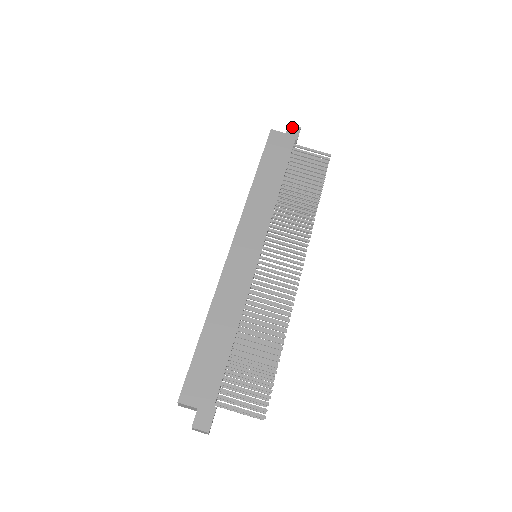
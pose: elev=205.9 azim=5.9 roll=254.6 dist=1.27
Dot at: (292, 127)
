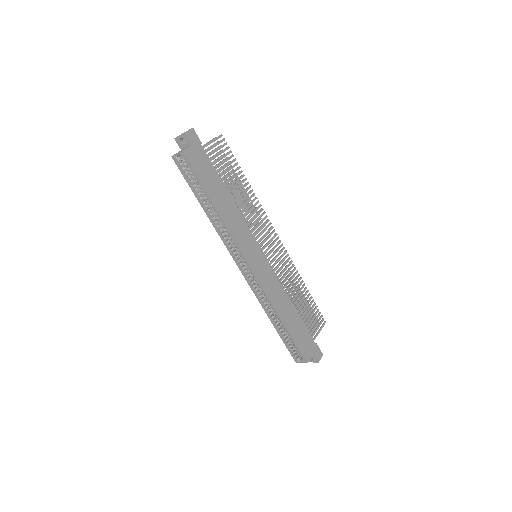
Dot at: (189, 134)
